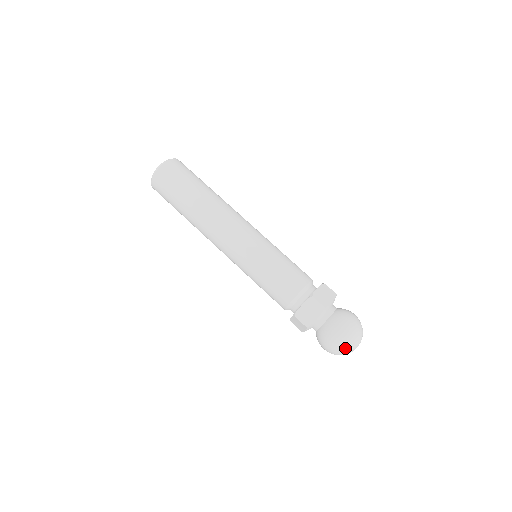
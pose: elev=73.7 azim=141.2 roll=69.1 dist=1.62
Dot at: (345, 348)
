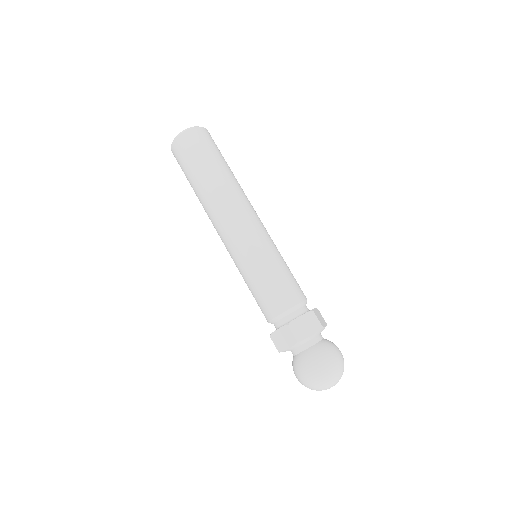
Dot at: (311, 387)
